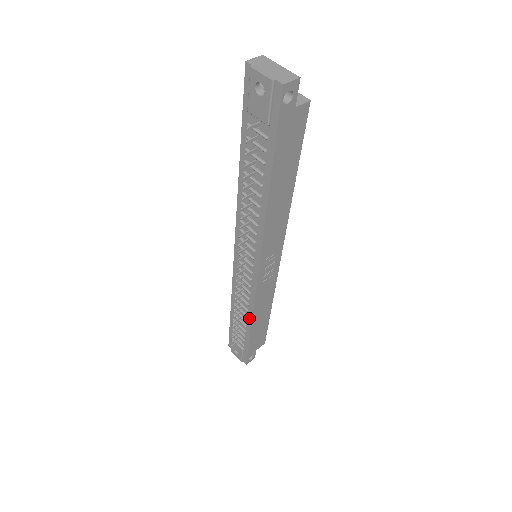
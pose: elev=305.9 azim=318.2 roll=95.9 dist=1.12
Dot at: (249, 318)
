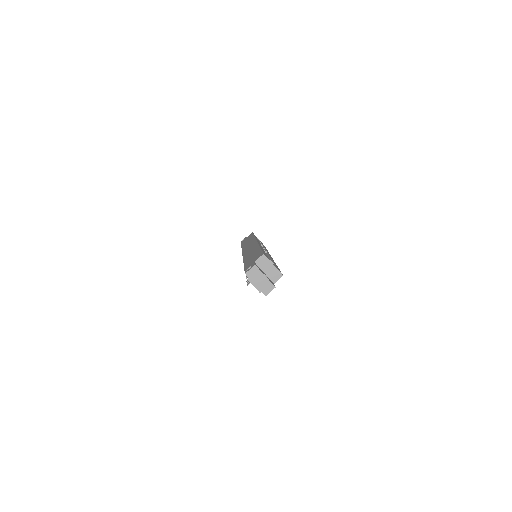
Dot at: occluded
